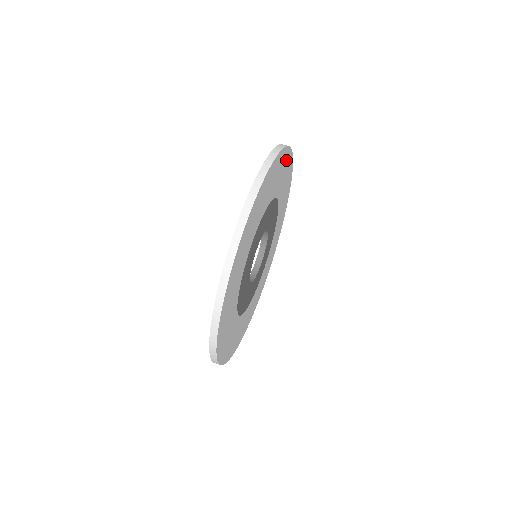
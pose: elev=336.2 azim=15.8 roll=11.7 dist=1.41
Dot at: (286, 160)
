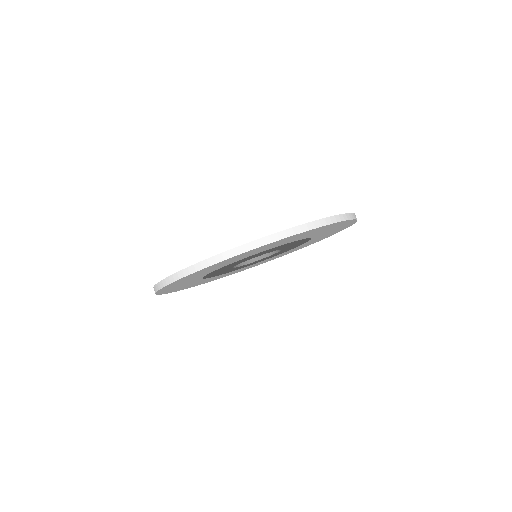
Dot at: (345, 224)
